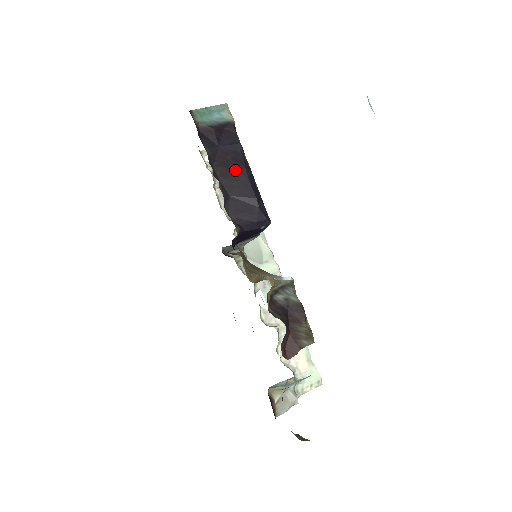
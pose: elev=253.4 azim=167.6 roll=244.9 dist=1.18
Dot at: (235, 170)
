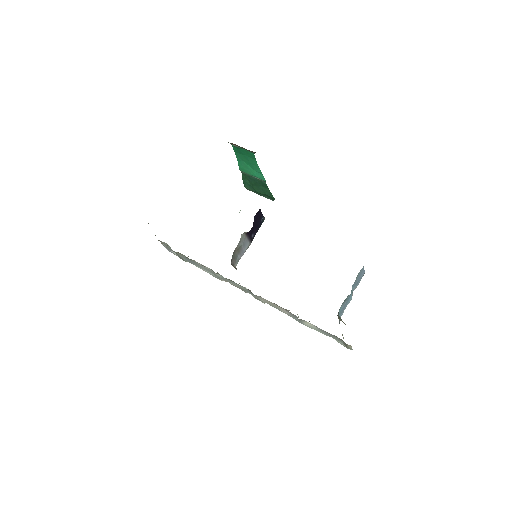
Dot at: occluded
